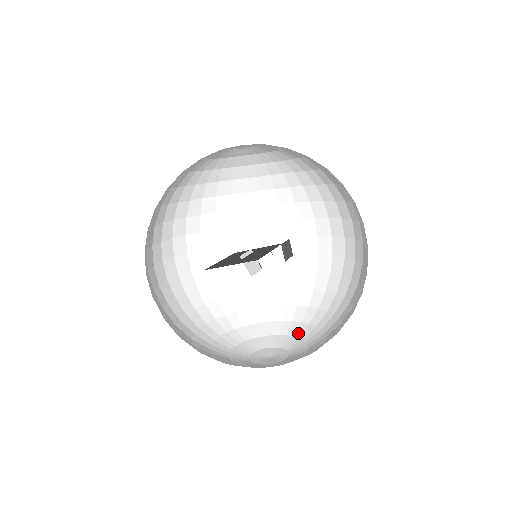
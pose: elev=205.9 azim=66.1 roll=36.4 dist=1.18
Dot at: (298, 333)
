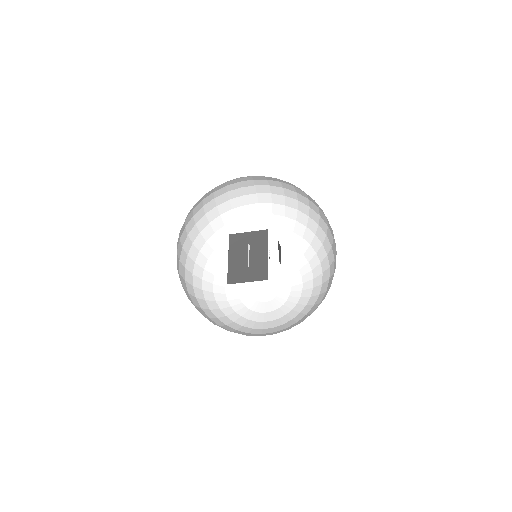
Dot at: (278, 264)
